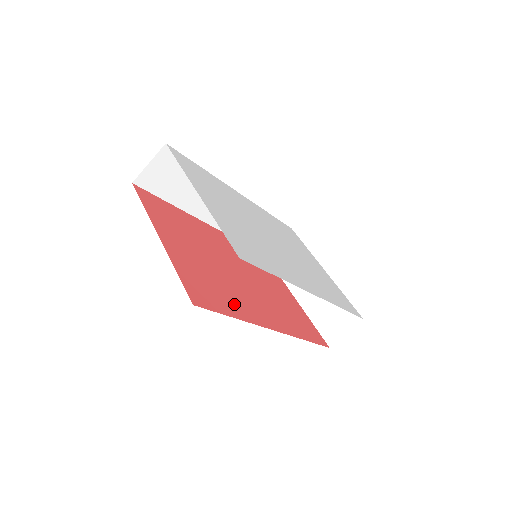
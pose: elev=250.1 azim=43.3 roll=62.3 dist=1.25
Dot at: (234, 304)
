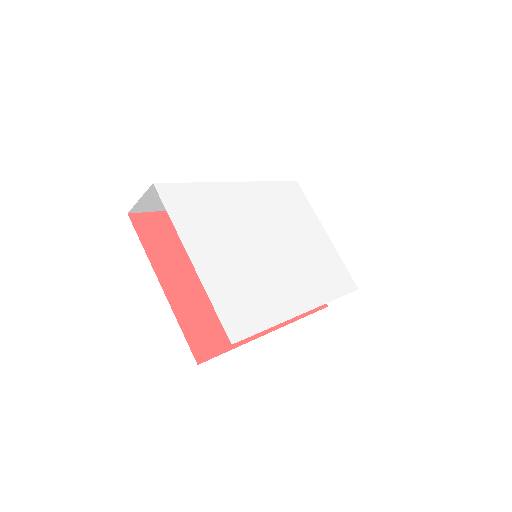
Dot at: occluded
